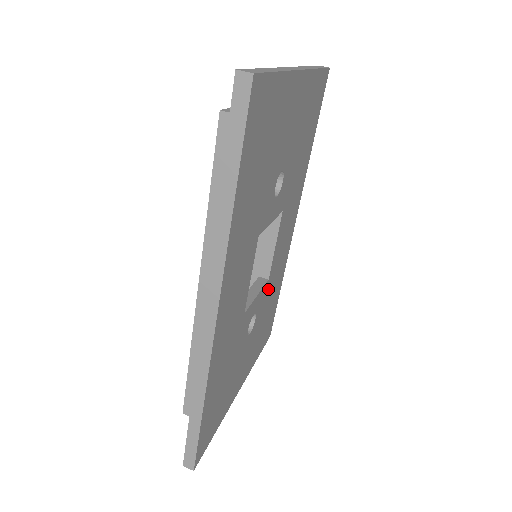
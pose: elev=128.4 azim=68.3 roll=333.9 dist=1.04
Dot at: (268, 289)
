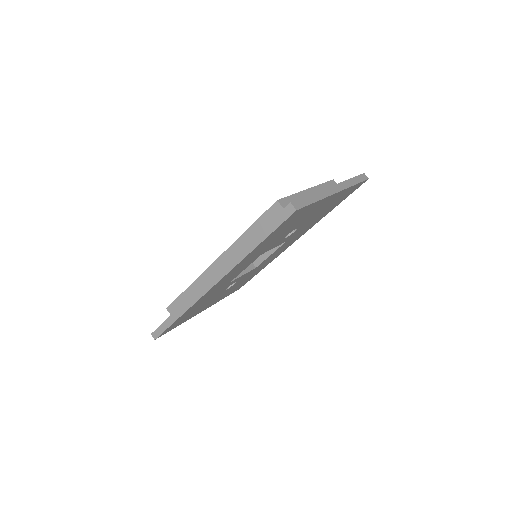
Dot at: (253, 271)
